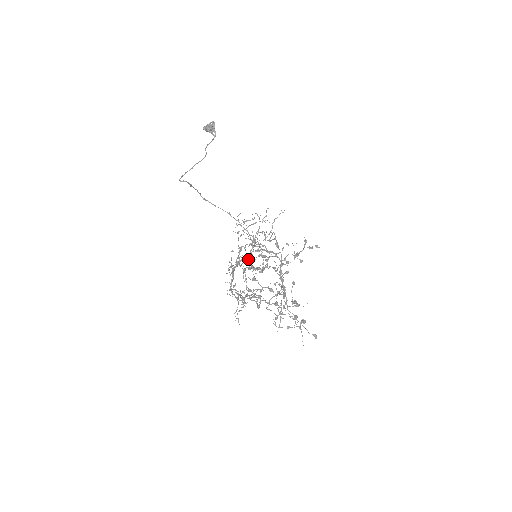
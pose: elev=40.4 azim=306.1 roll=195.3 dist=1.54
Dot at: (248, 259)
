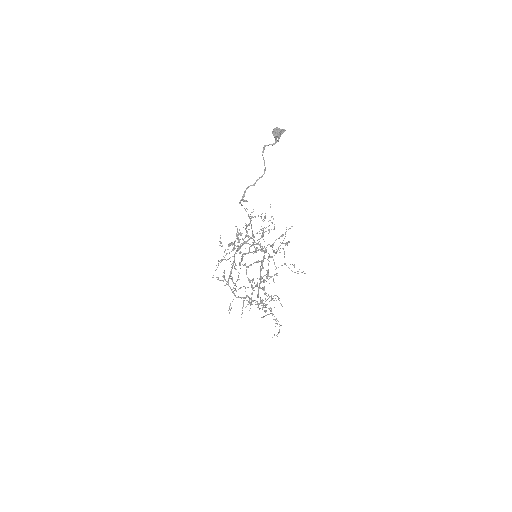
Dot at: occluded
